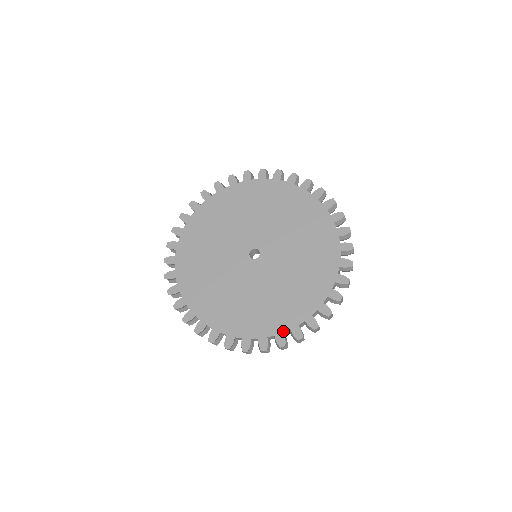
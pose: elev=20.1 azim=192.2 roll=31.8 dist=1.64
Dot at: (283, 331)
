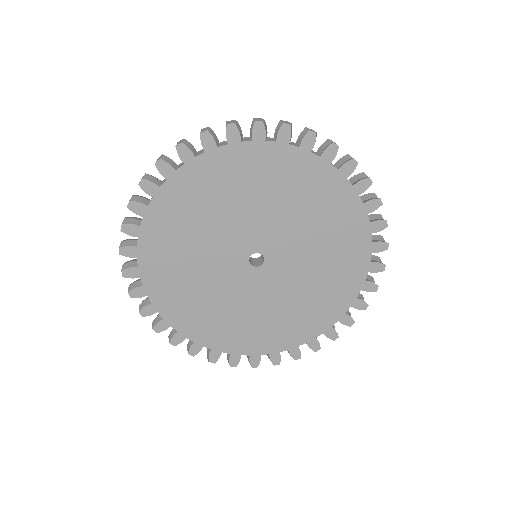
Dot at: (355, 297)
